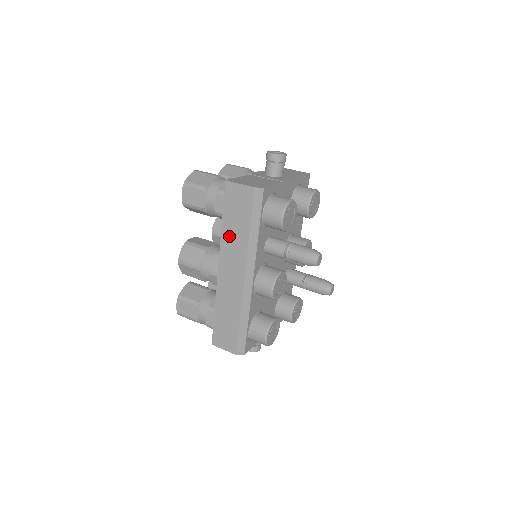
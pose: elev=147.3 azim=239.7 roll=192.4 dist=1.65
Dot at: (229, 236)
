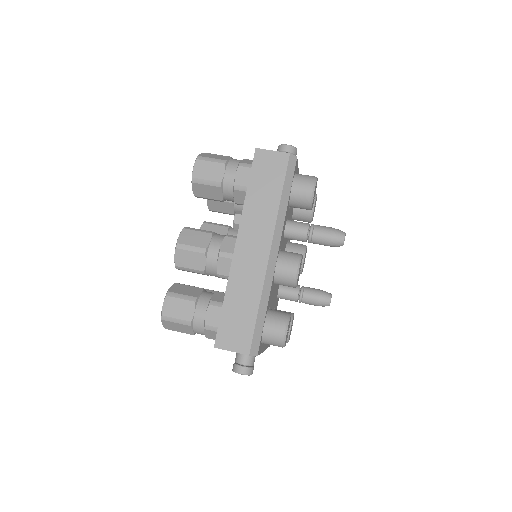
Dot at: (254, 206)
